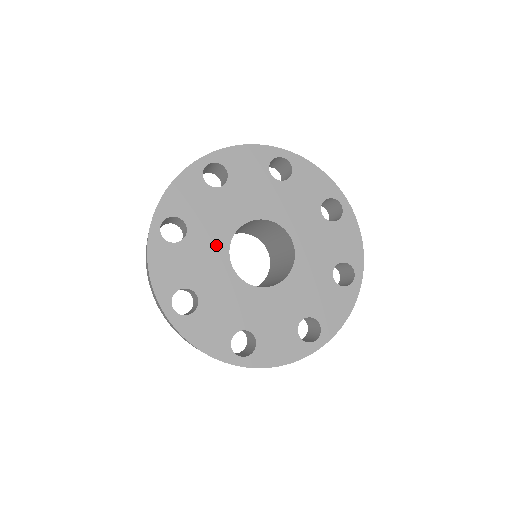
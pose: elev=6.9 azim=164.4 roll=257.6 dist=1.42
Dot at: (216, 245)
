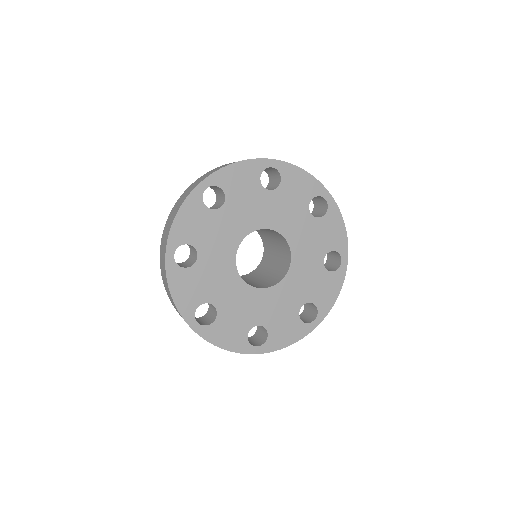
Dot at: (236, 290)
